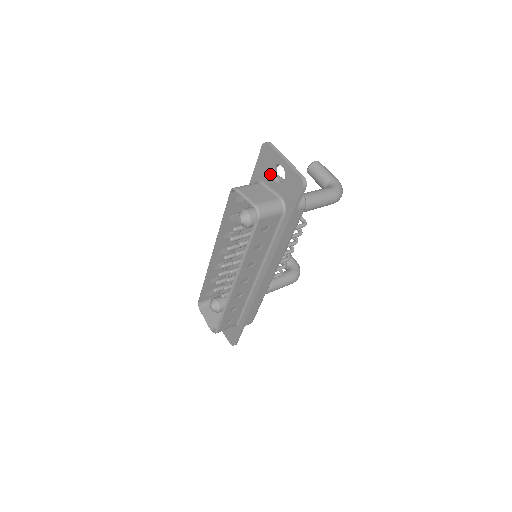
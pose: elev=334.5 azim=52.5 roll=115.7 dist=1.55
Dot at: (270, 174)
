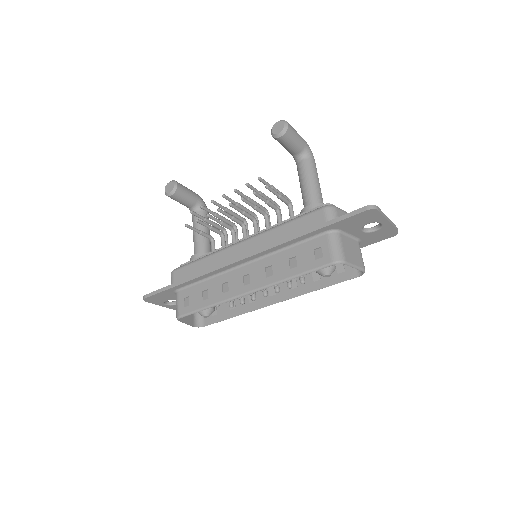
Dot at: (359, 227)
